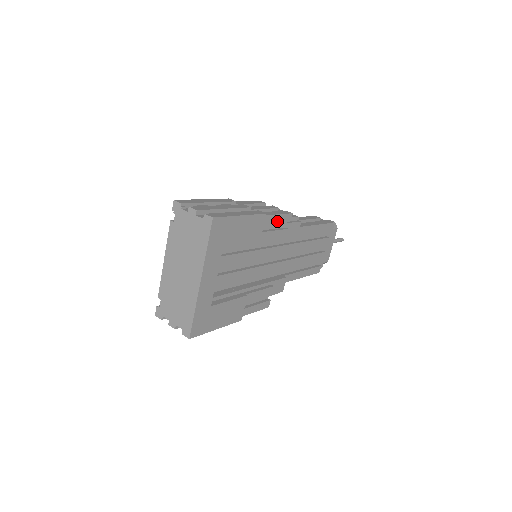
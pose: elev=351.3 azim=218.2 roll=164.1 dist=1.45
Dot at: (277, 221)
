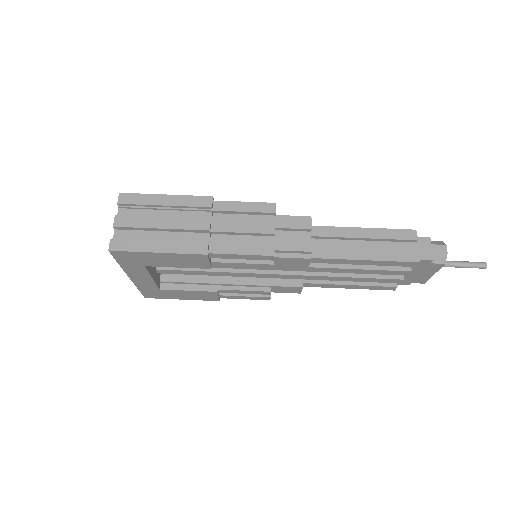
Dot at: (242, 258)
